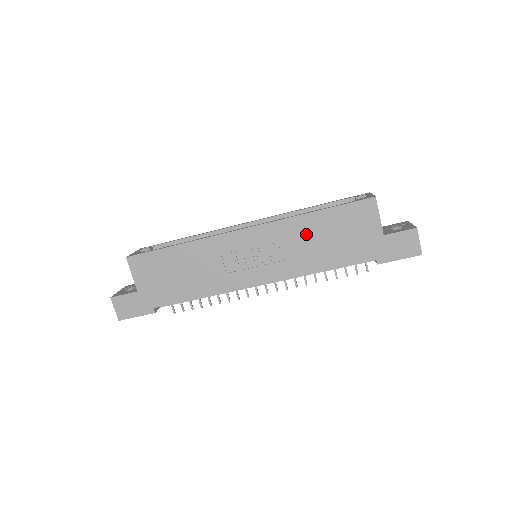
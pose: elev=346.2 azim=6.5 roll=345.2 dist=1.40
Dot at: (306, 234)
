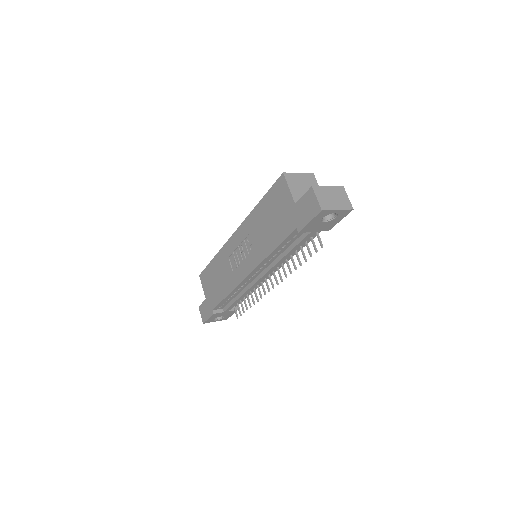
Dot at: (258, 224)
